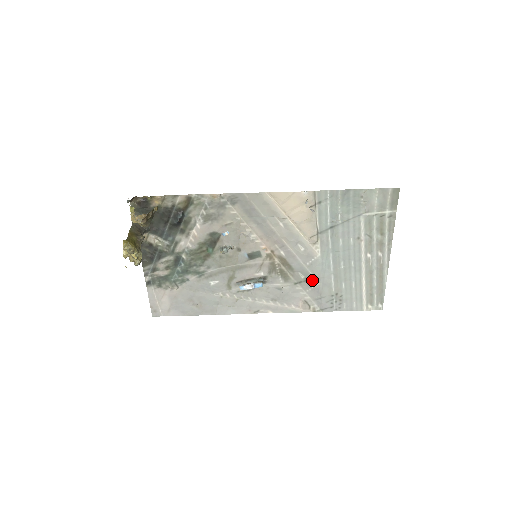
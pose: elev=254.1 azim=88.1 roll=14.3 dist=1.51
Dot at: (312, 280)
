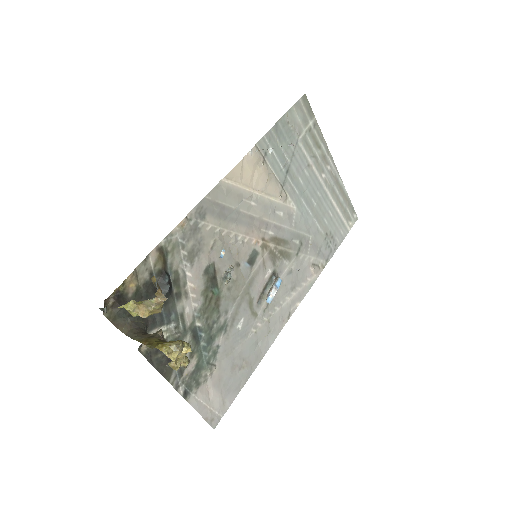
Dot at: (305, 238)
